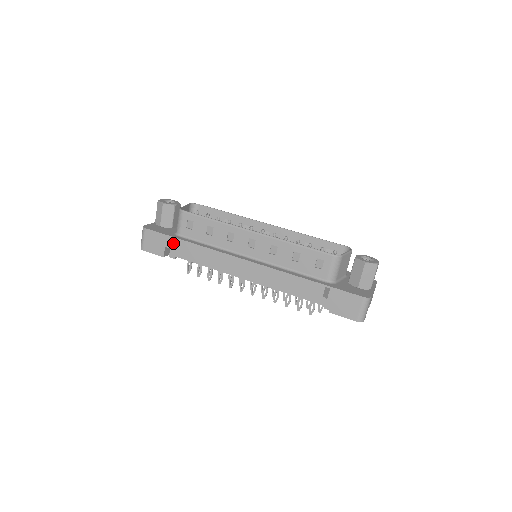
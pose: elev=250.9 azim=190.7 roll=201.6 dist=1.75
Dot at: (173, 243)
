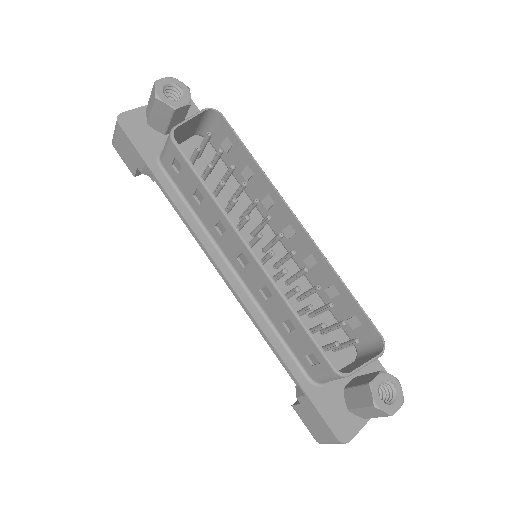
Dot at: occluded
